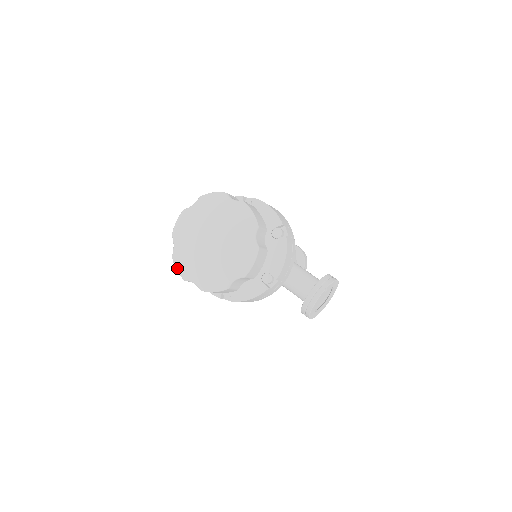
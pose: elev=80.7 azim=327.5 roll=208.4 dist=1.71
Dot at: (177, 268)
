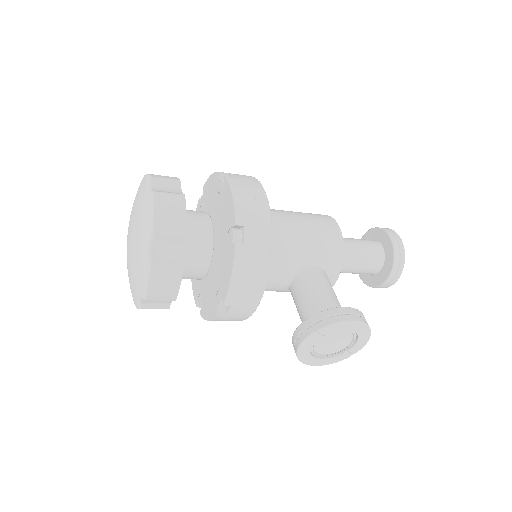
Dot at: occluded
